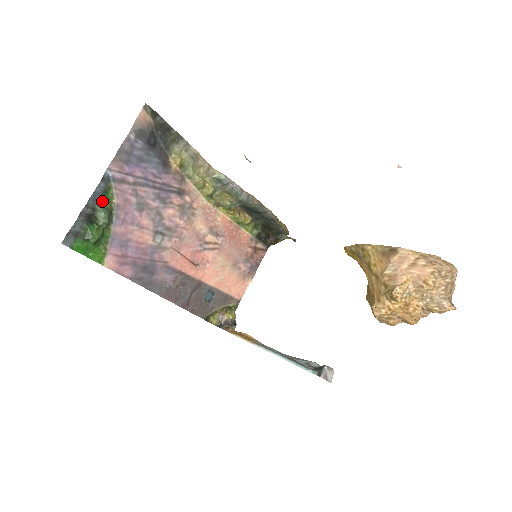
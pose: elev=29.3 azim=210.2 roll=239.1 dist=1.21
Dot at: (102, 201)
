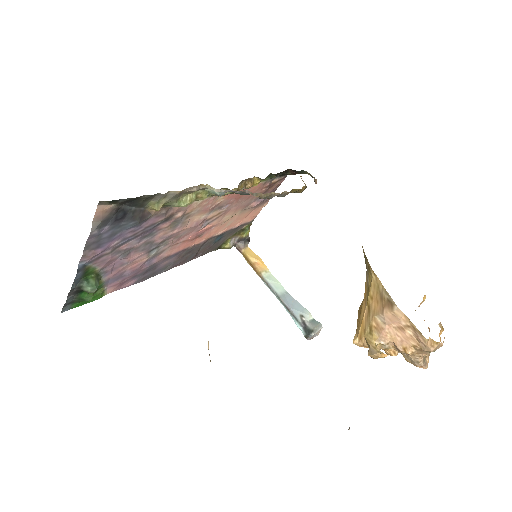
Dot at: (85, 278)
